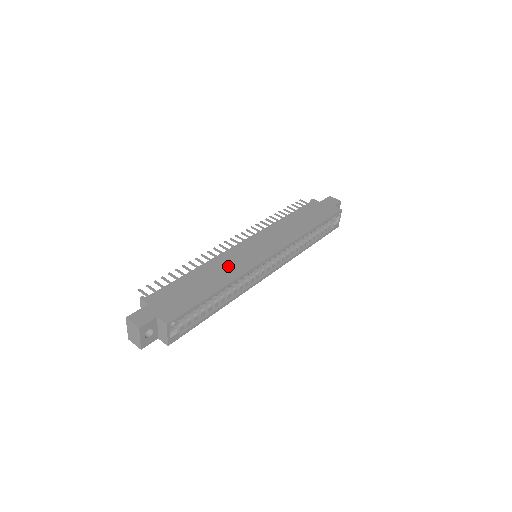
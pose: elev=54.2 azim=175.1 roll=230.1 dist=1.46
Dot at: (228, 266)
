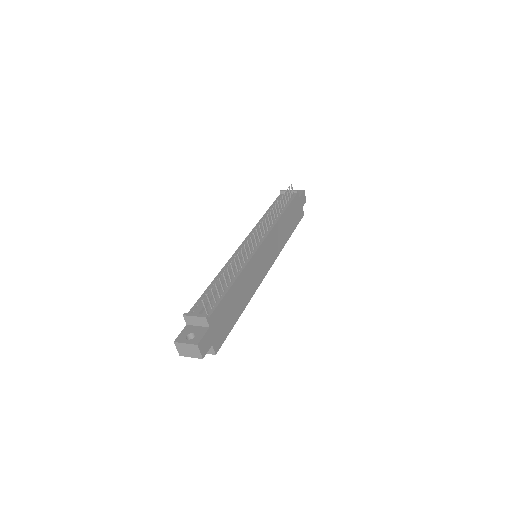
Dot at: (250, 281)
